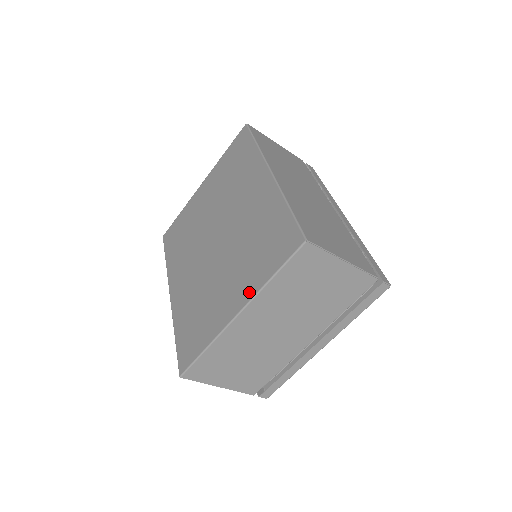
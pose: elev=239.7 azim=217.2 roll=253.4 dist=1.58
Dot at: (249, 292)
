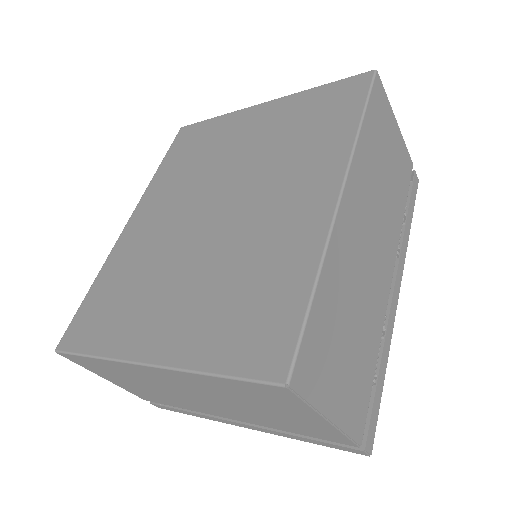
Dot at: (178, 354)
